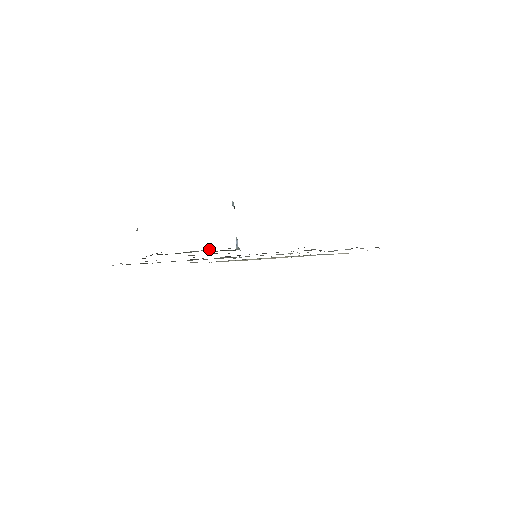
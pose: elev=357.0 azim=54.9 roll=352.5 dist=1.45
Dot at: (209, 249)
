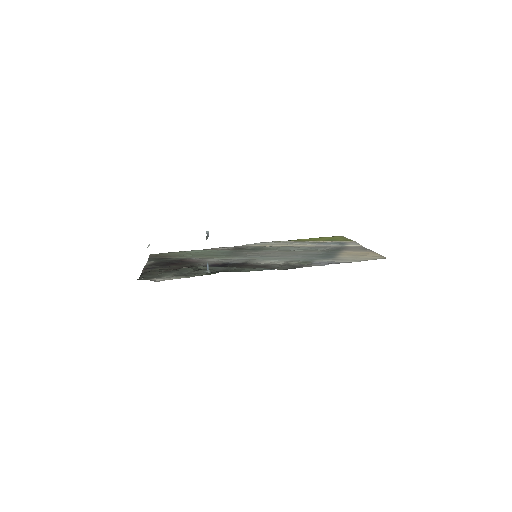
Dot at: (176, 278)
